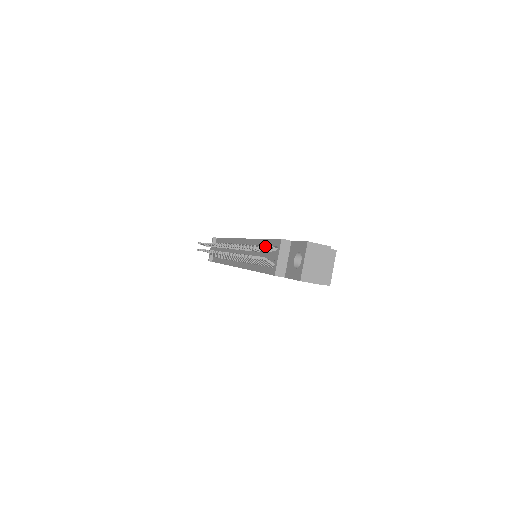
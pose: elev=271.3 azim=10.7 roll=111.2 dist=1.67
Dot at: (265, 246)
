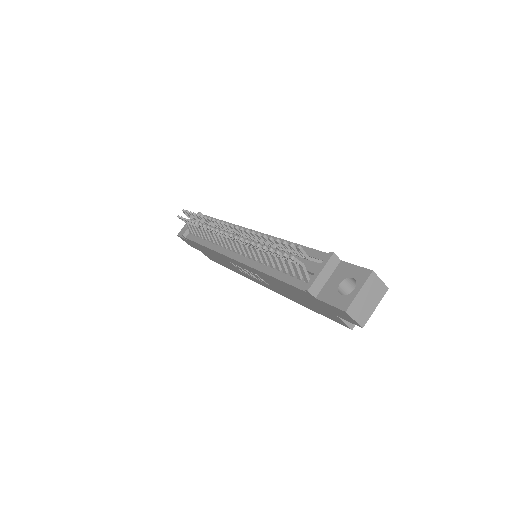
Dot at: occluded
